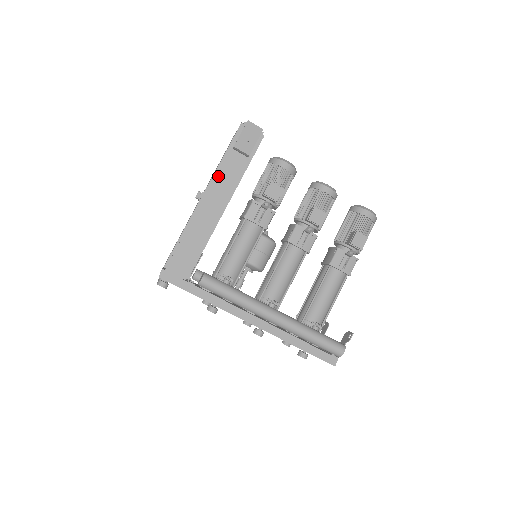
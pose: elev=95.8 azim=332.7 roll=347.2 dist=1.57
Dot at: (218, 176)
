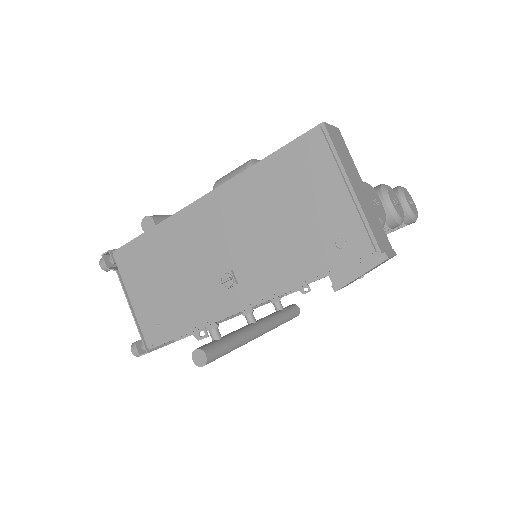
Dot at: occluded
